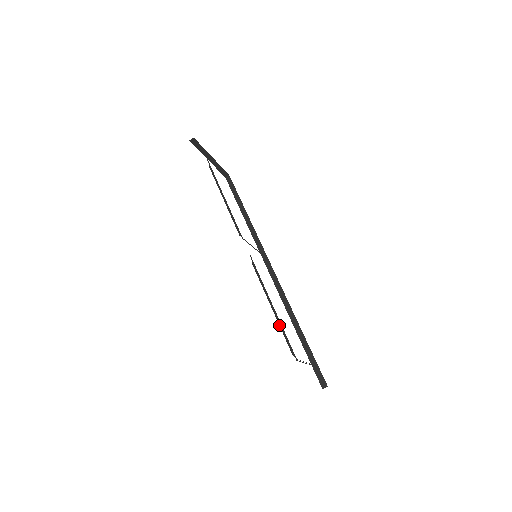
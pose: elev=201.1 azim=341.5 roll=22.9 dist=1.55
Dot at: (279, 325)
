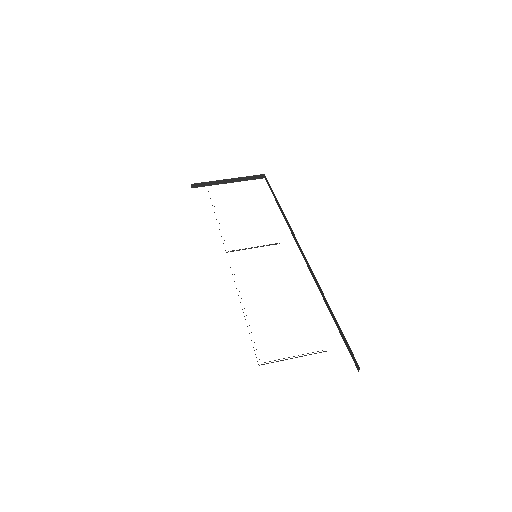
Dot at: occluded
